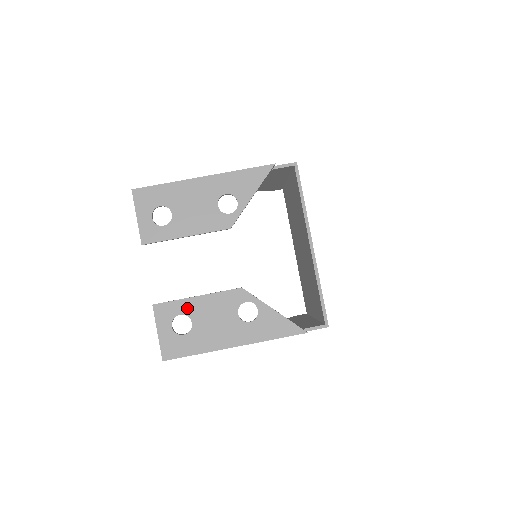
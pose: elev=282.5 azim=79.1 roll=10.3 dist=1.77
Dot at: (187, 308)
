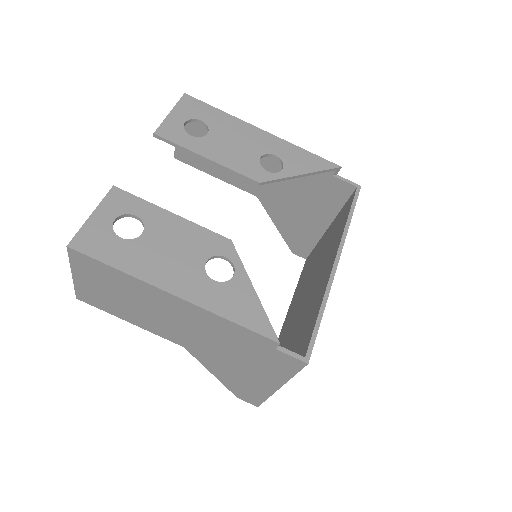
Dot at: (150, 215)
